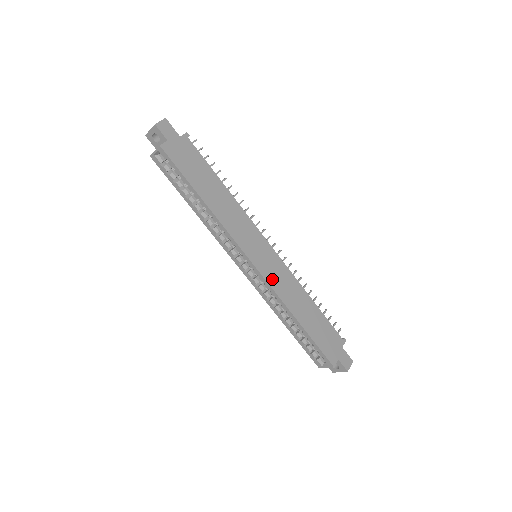
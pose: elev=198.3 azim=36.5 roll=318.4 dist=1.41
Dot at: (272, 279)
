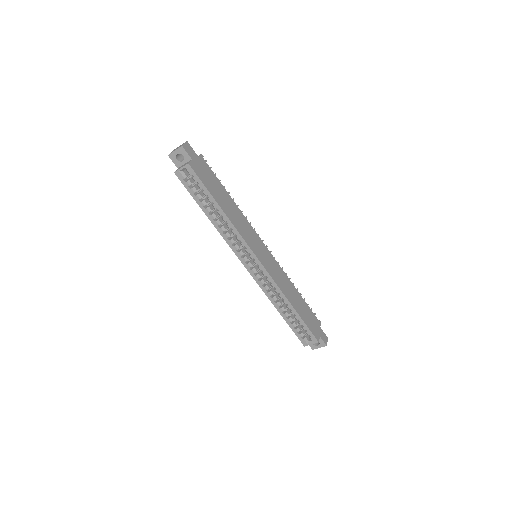
Dot at: (272, 273)
